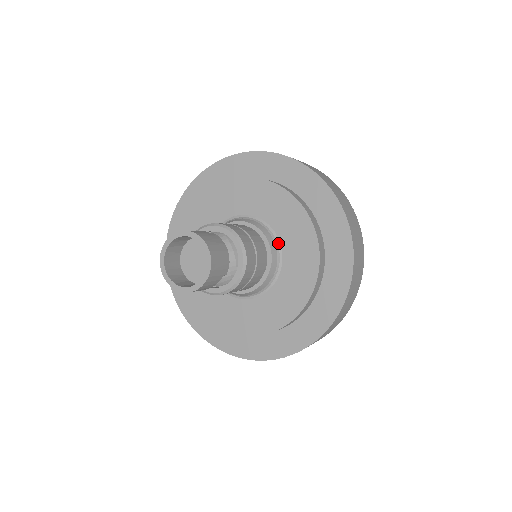
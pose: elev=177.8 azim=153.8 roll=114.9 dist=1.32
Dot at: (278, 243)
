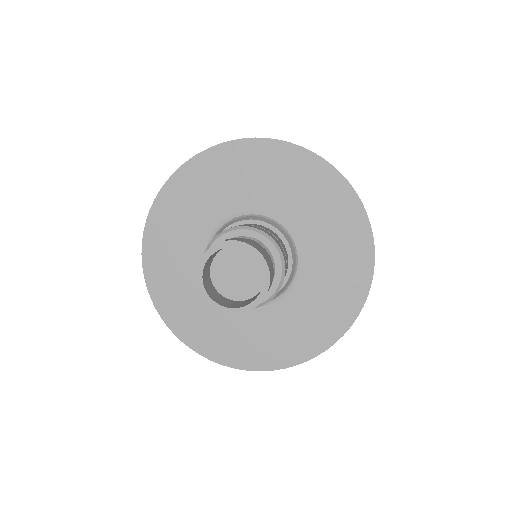
Dot at: (294, 239)
